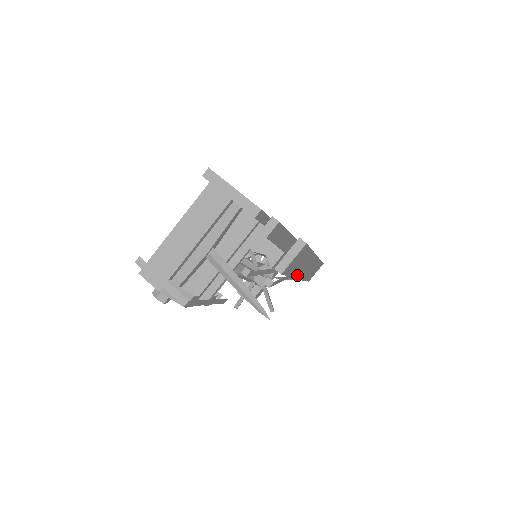
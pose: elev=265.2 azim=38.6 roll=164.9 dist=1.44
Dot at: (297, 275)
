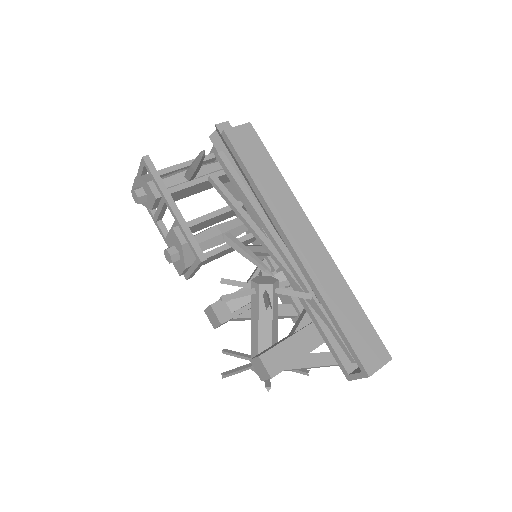
Dot at: (276, 212)
